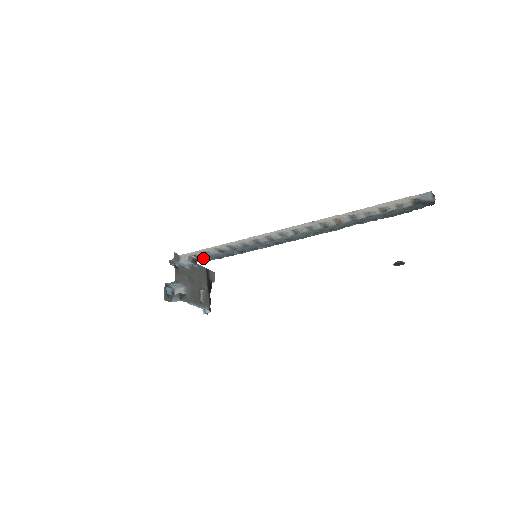
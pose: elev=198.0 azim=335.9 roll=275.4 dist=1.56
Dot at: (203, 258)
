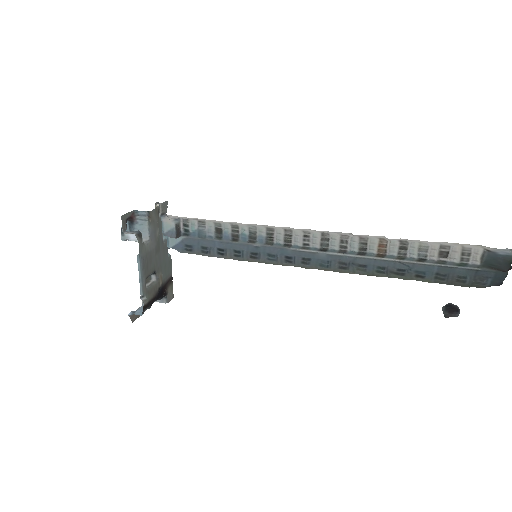
Dot at: (187, 241)
